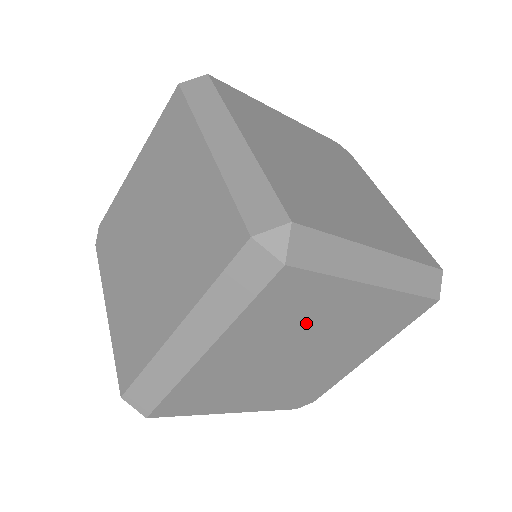
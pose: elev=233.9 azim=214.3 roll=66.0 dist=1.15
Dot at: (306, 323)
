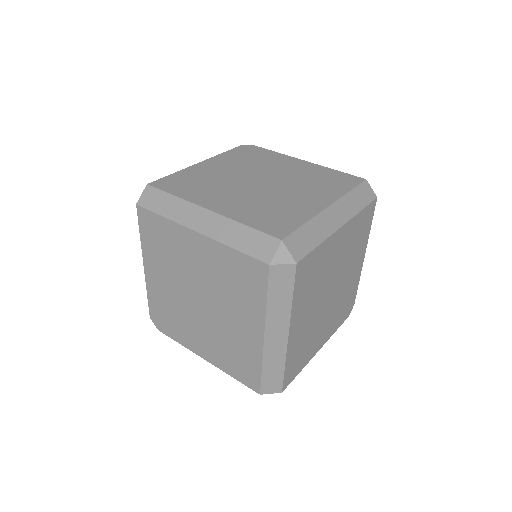
Dot at: (323, 275)
